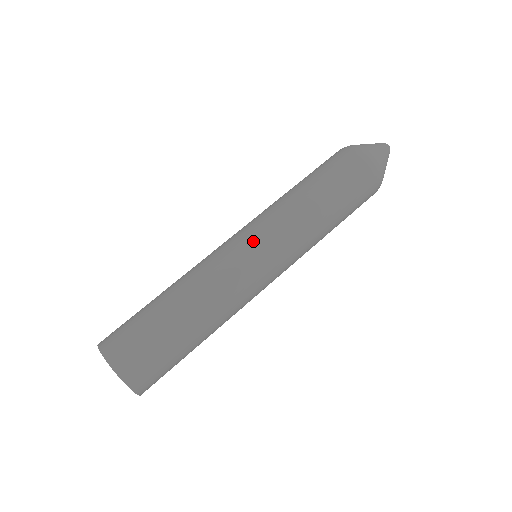
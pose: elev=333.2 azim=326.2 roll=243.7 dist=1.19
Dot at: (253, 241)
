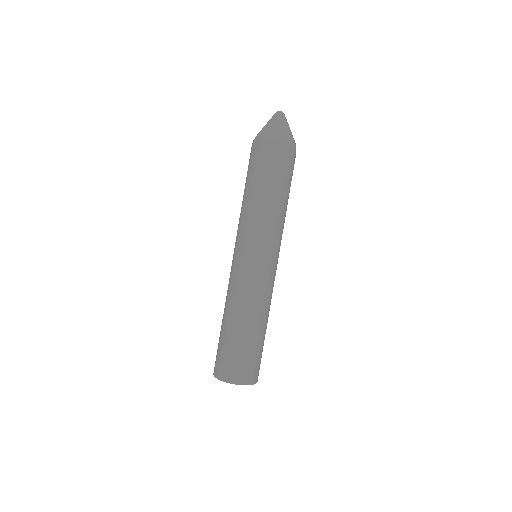
Dot at: (261, 257)
